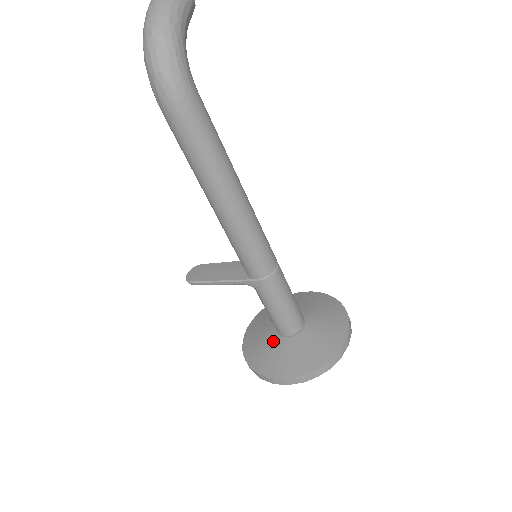
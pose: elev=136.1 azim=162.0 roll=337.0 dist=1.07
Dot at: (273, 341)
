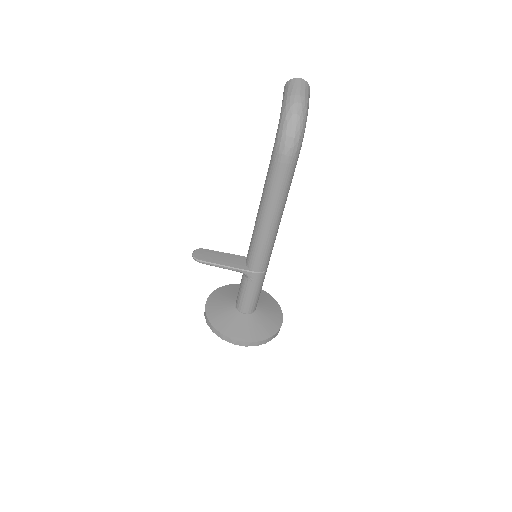
Dot at: (235, 315)
